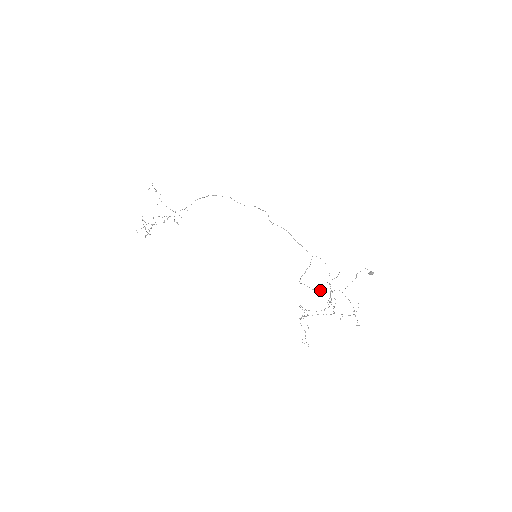
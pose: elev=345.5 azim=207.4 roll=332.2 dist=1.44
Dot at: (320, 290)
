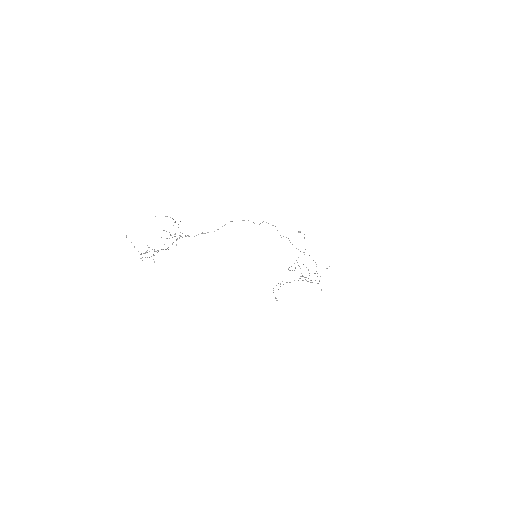
Dot at: (295, 268)
